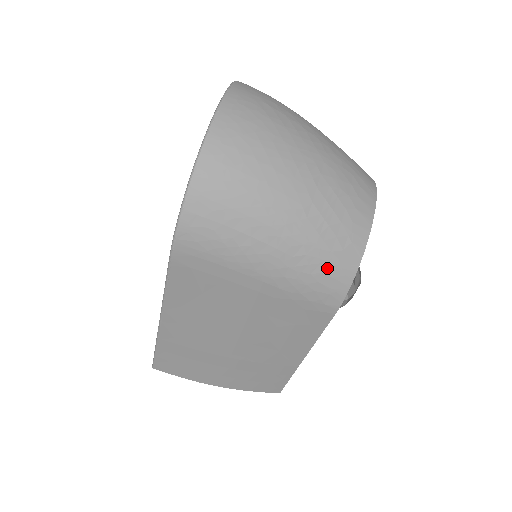
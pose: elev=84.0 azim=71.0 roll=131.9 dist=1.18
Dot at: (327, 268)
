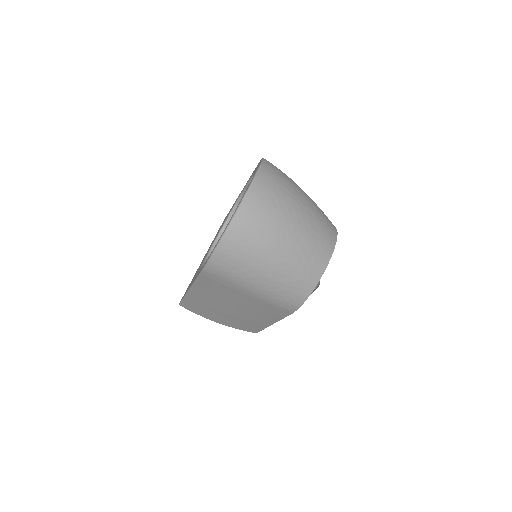
Dot at: (290, 294)
